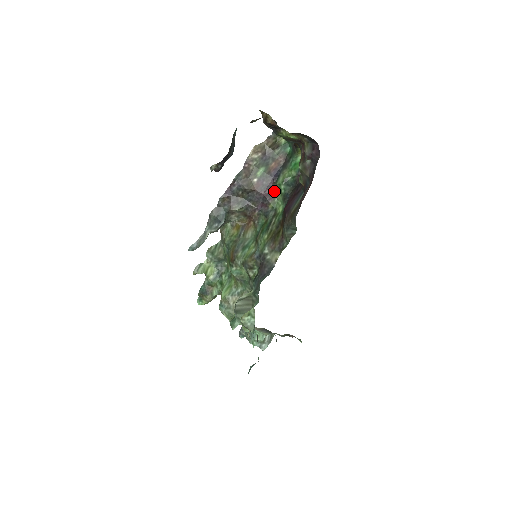
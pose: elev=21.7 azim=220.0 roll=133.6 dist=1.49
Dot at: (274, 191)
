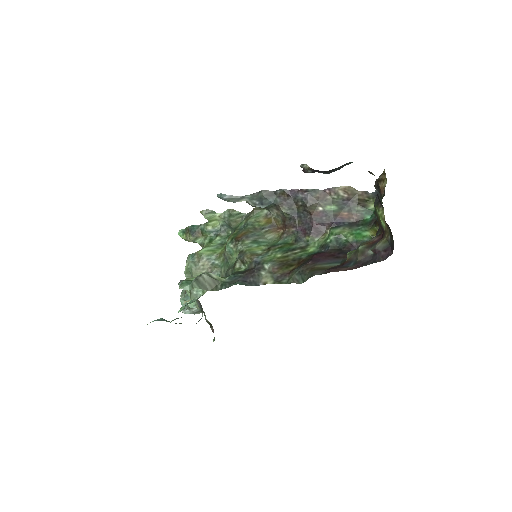
Dot at: (323, 232)
